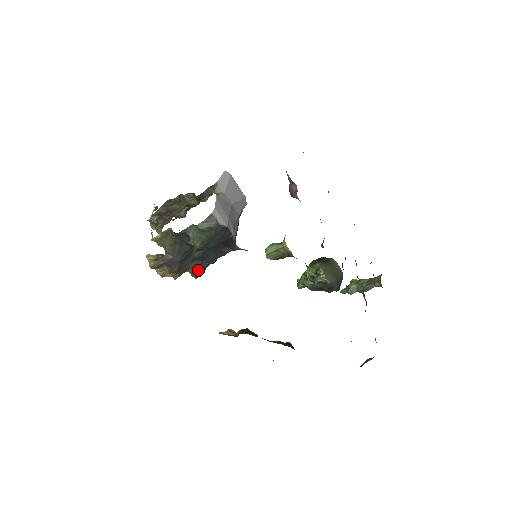
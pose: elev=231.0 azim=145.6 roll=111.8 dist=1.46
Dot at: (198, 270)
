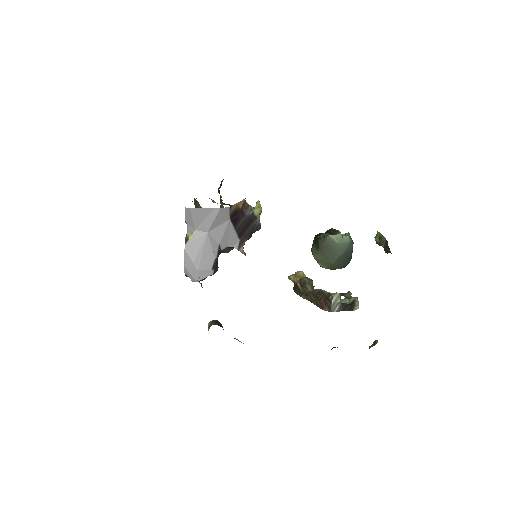
Dot at: occluded
